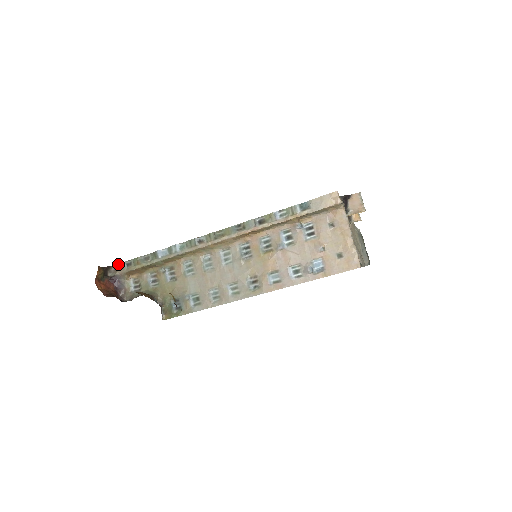
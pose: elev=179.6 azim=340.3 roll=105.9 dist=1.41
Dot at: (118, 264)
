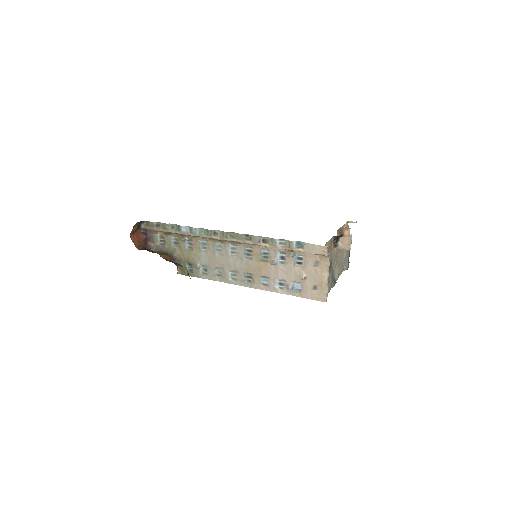
Dot at: (149, 222)
